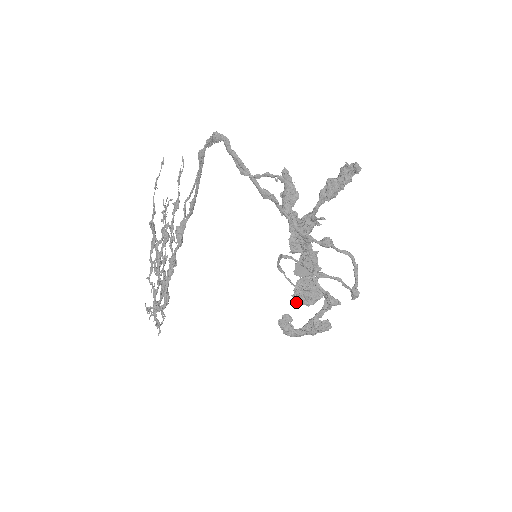
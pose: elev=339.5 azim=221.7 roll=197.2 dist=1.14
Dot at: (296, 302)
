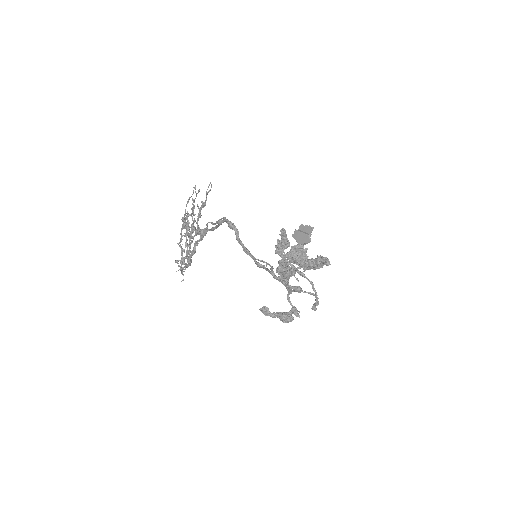
Dot at: occluded
